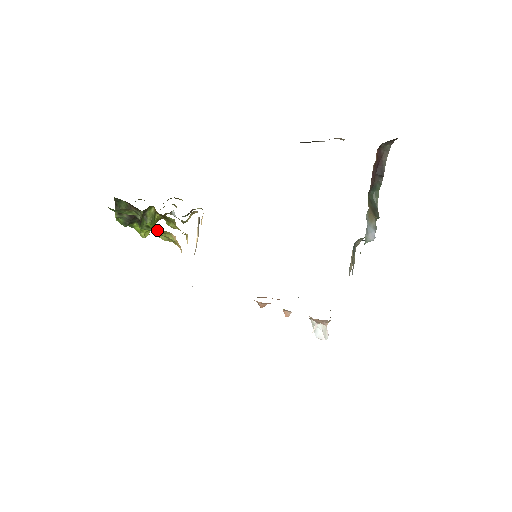
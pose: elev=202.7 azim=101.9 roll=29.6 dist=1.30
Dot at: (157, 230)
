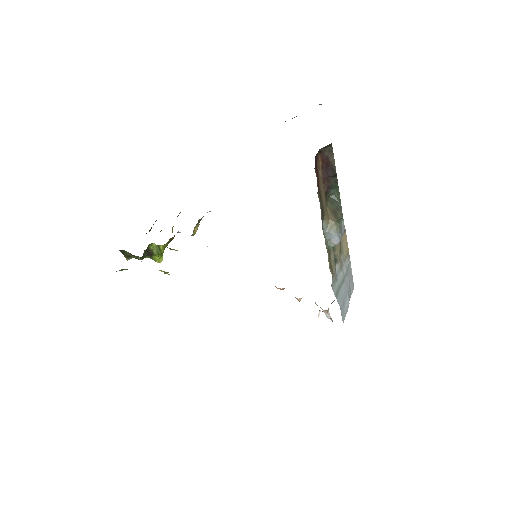
Dot at: occluded
